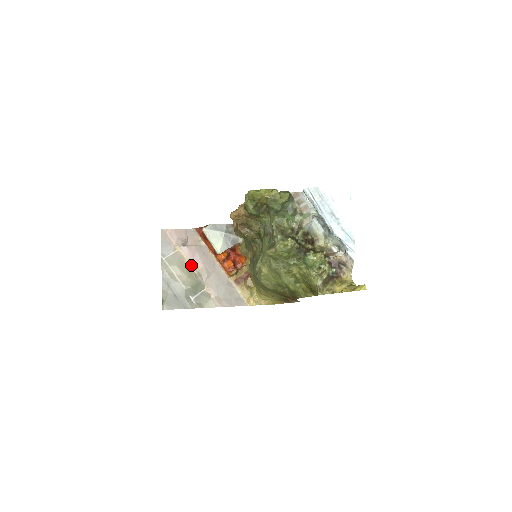
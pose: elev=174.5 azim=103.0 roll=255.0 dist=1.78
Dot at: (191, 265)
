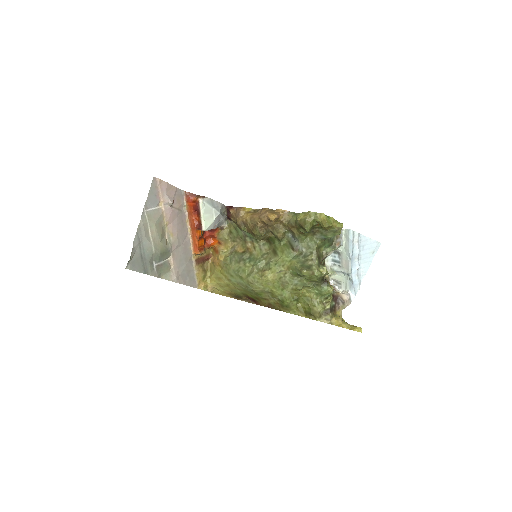
Dot at: (166, 228)
